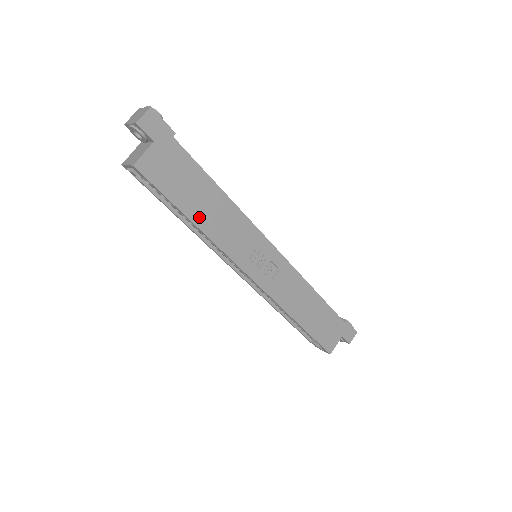
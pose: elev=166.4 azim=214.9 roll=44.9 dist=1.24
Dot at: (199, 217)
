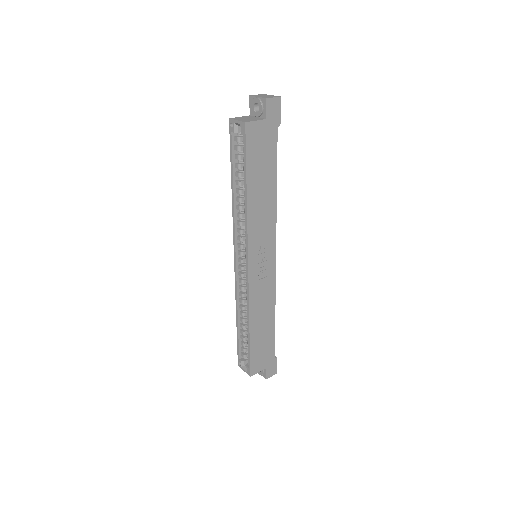
Dot at: (253, 193)
